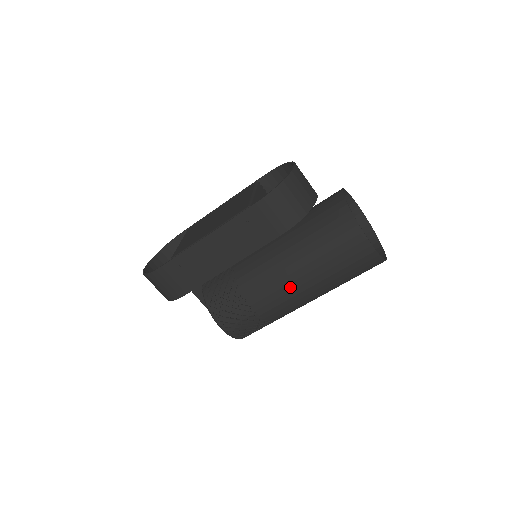
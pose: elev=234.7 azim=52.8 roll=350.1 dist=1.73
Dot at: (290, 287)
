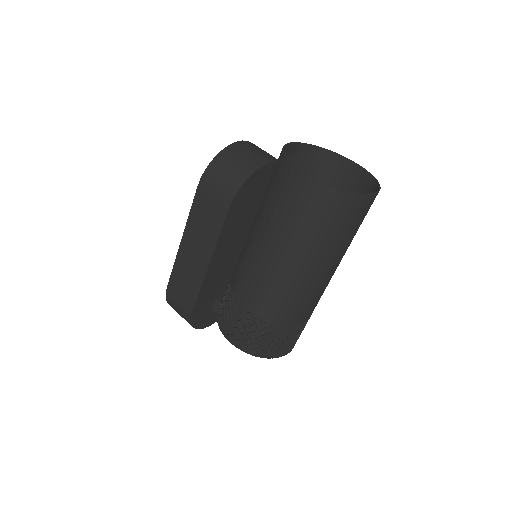
Dot at: (263, 267)
